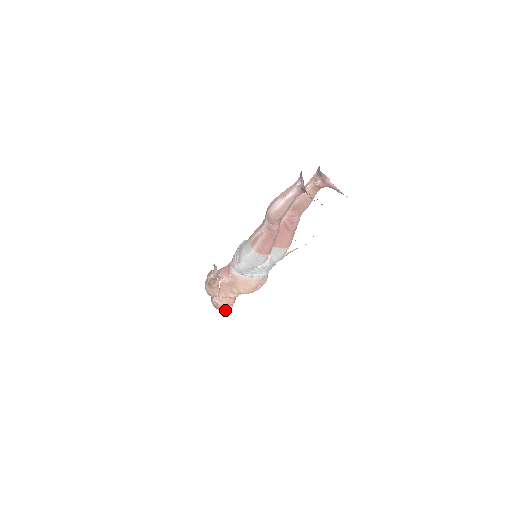
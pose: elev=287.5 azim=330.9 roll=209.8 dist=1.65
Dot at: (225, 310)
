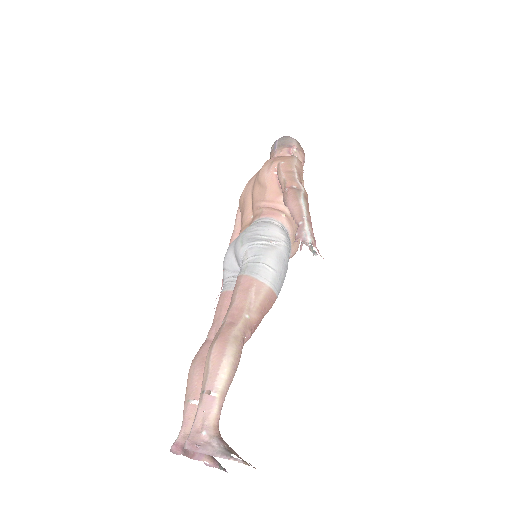
Dot at: occluded
